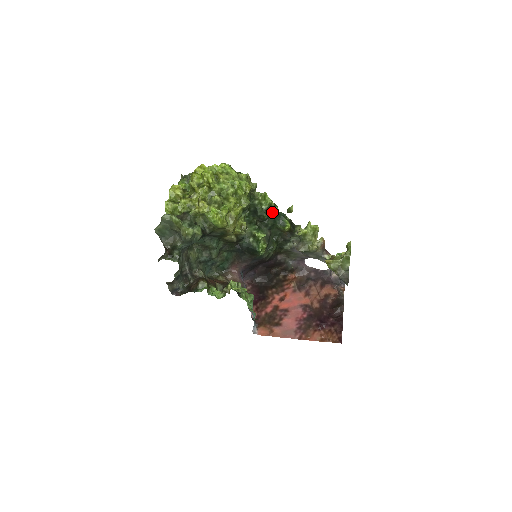
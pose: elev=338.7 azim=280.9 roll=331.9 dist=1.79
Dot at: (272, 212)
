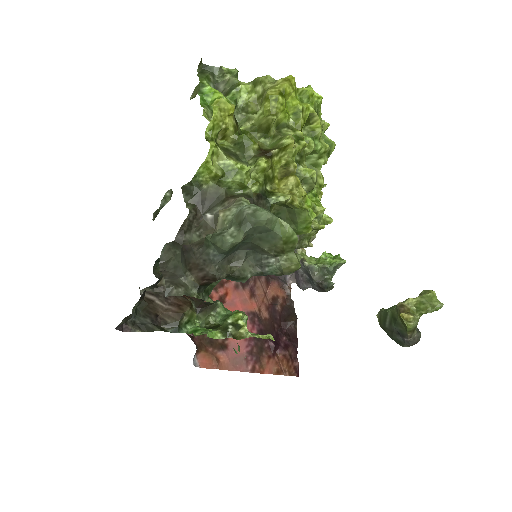
Dot at: occluded
